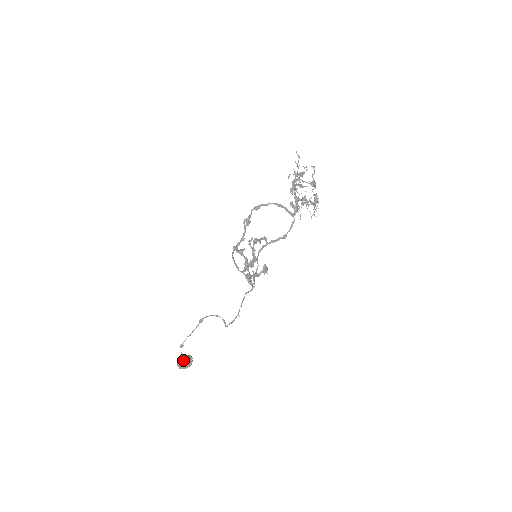
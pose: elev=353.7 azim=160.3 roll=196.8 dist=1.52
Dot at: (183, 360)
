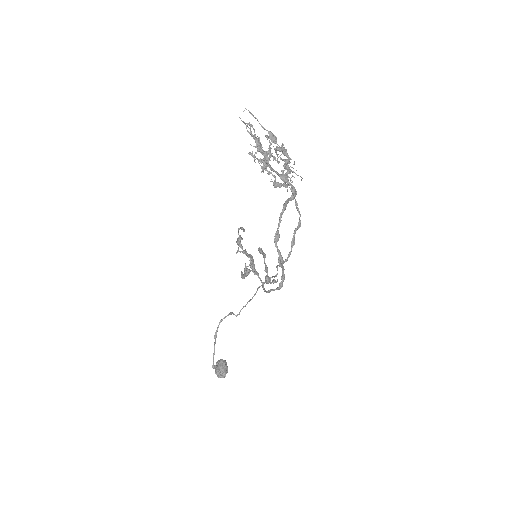
Dot at: (224, 371)
